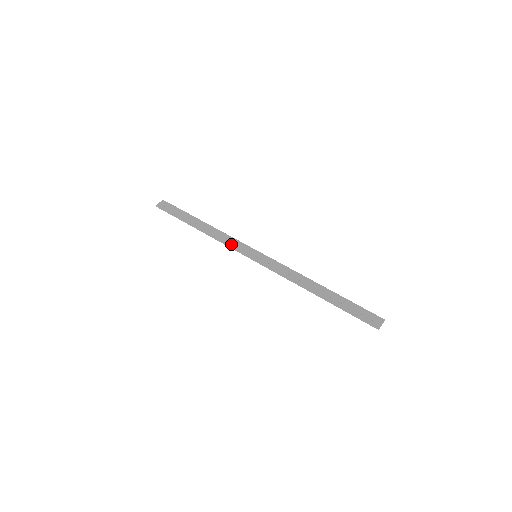
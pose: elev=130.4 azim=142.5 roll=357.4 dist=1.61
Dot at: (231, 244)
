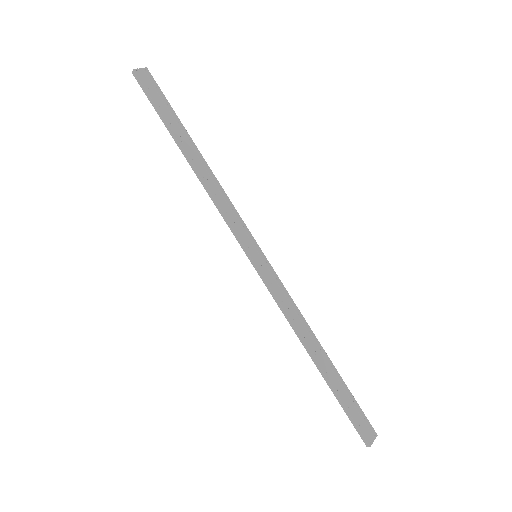
Dot at: (229, 216)
